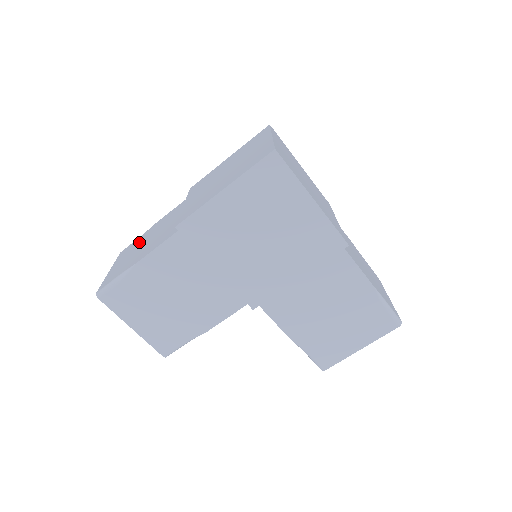
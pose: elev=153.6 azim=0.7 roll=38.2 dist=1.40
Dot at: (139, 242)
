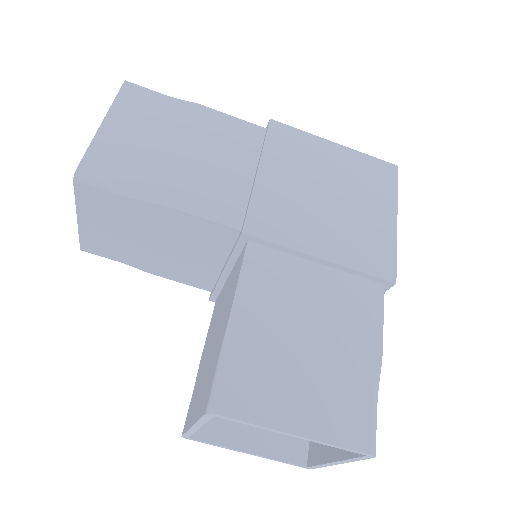
Dot at: occluded
